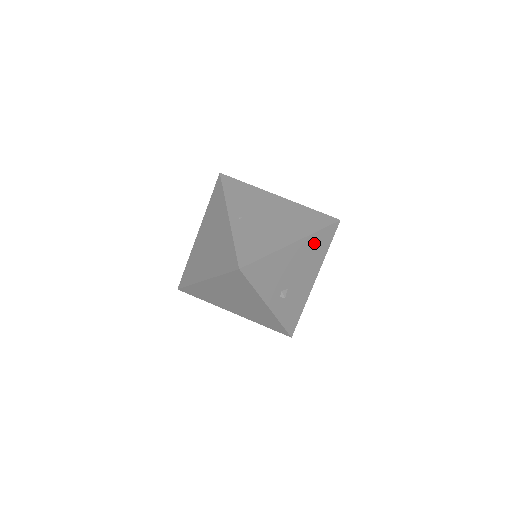
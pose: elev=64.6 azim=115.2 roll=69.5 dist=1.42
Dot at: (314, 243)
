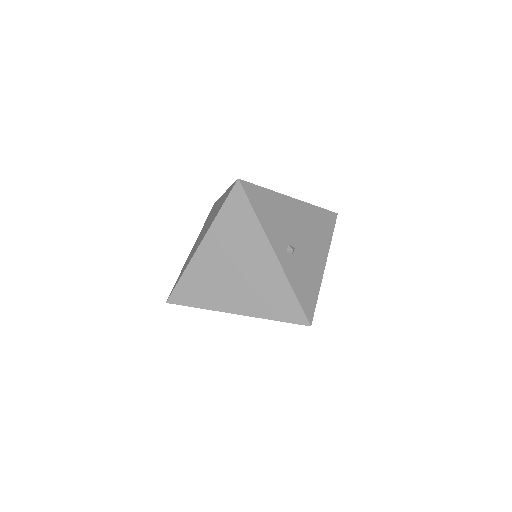
Dot at: (315, 217)
